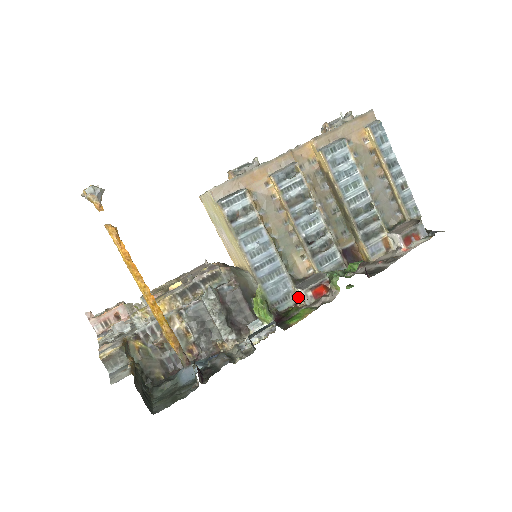
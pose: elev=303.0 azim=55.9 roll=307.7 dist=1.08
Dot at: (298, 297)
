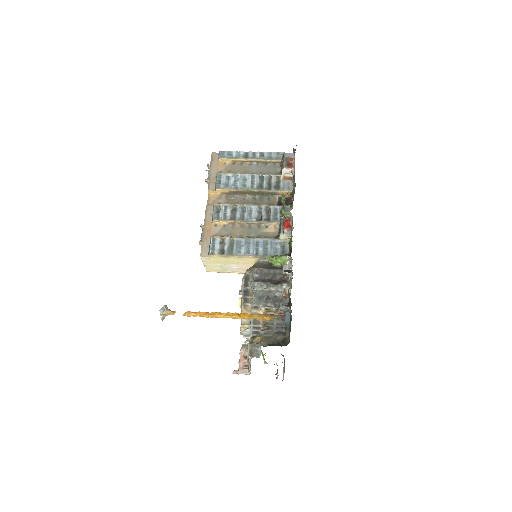
Dot at: (287, 240)
